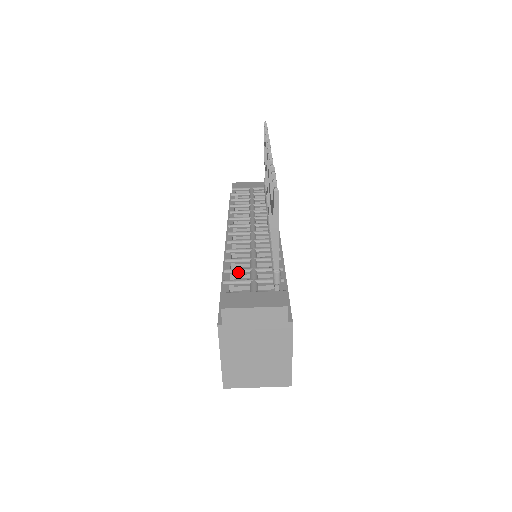
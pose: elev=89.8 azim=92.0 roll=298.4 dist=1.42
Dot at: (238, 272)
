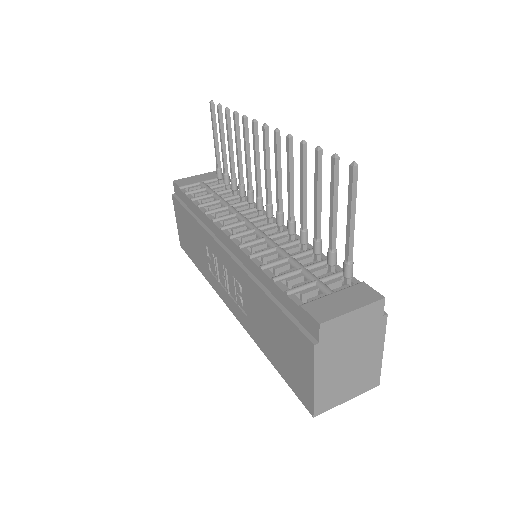
Dot at: (288, 277)
